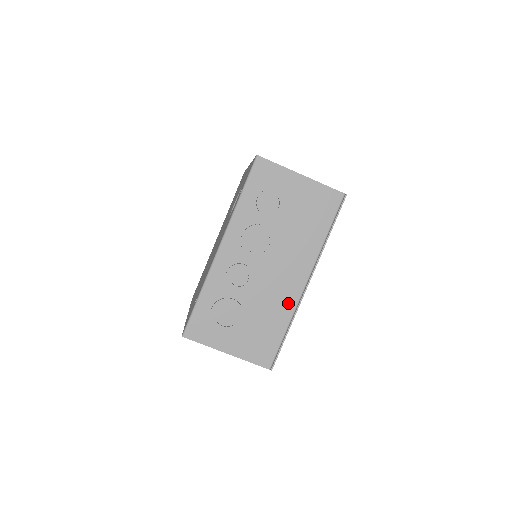
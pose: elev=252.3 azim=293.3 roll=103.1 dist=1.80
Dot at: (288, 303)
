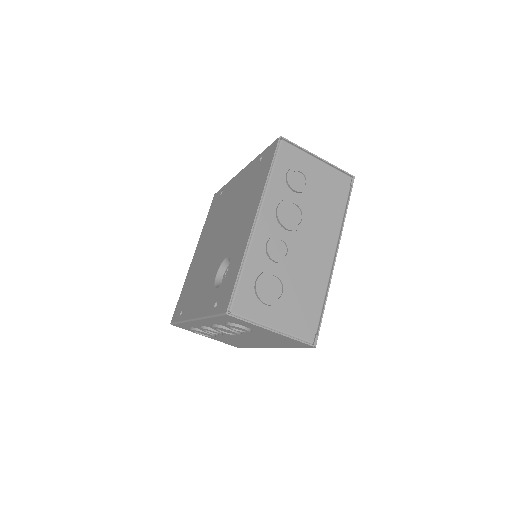
Dot at: (252, 344)
